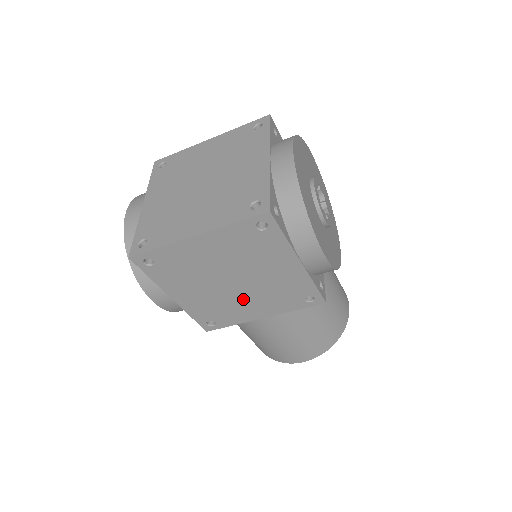
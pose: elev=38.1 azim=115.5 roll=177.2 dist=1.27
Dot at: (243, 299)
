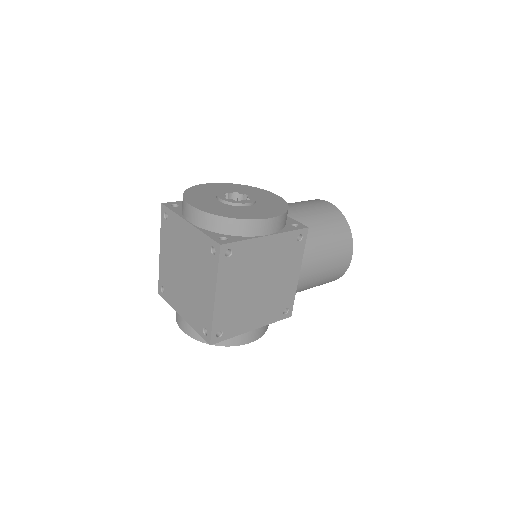
Dot at: (277, 283)
